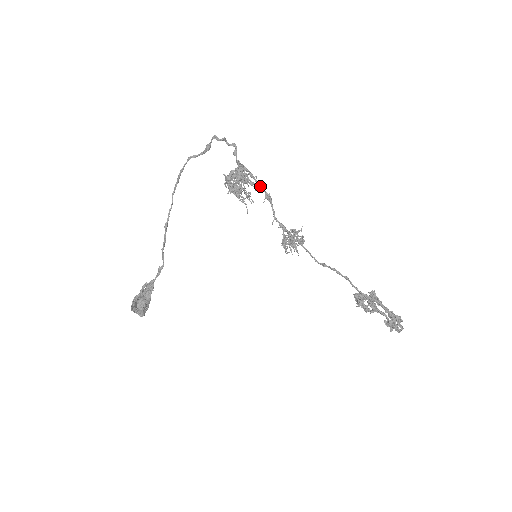
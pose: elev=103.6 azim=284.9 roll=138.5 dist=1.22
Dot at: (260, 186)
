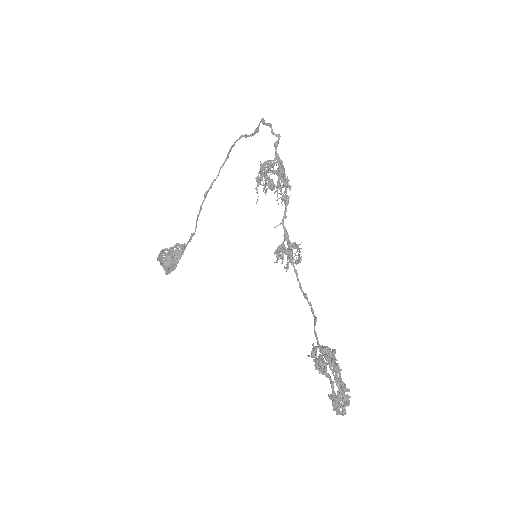
Dot at: (286, 186)
